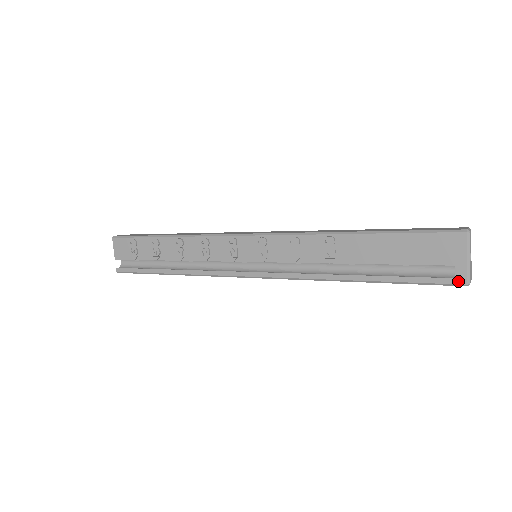
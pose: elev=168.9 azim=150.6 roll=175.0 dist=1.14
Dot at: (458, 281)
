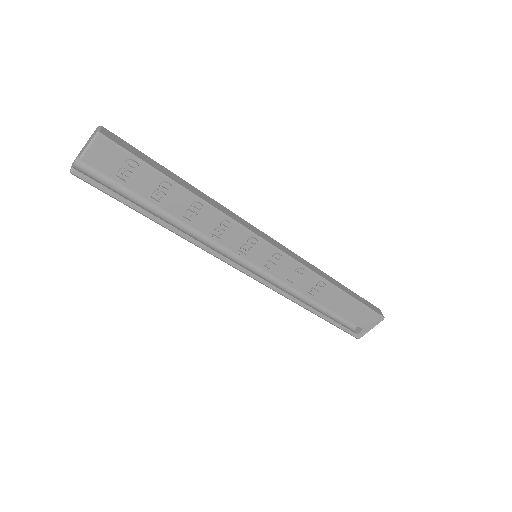
Dot at: (357, 336)
